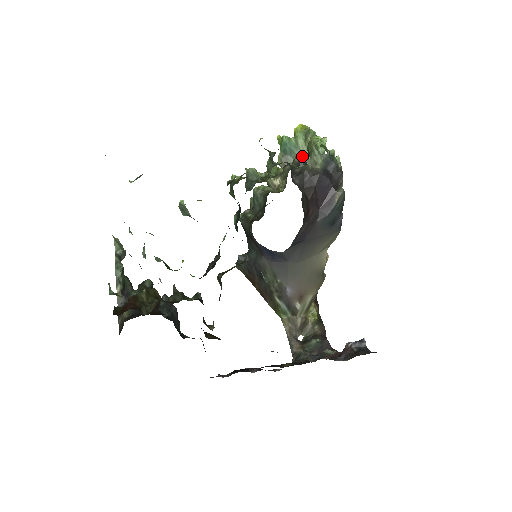
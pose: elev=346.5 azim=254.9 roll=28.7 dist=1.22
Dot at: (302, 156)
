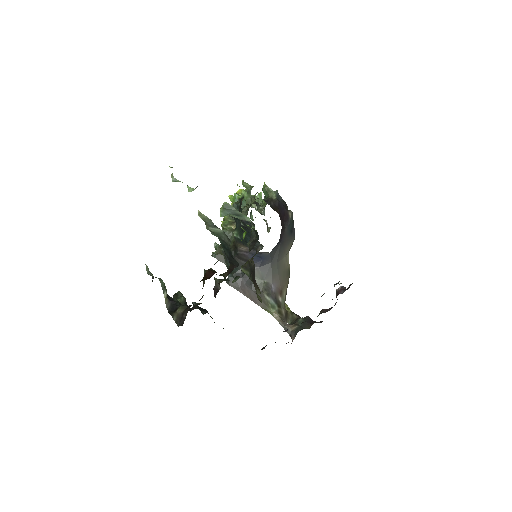
Dot at: occluded
